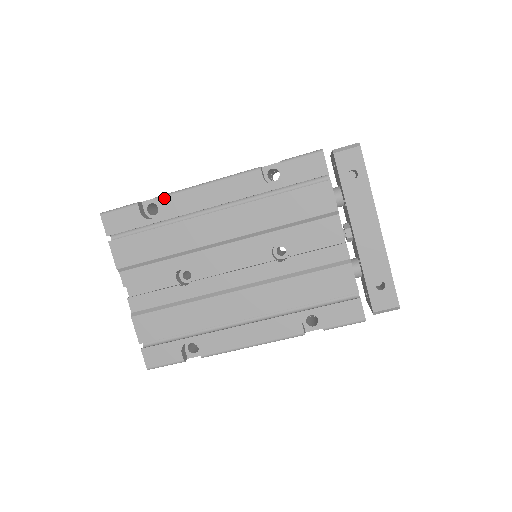
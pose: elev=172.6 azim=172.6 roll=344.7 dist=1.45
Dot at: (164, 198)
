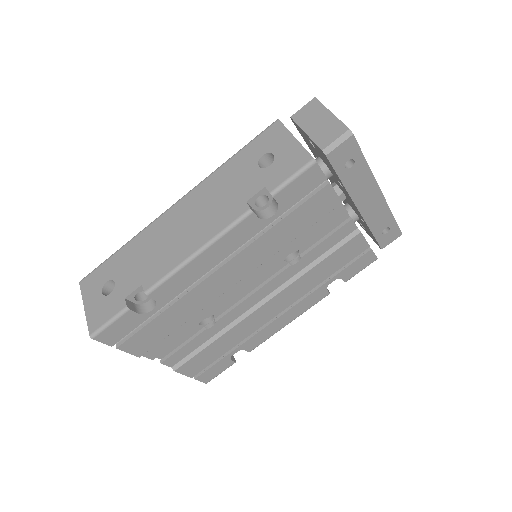
Dot at: (156, 290)
